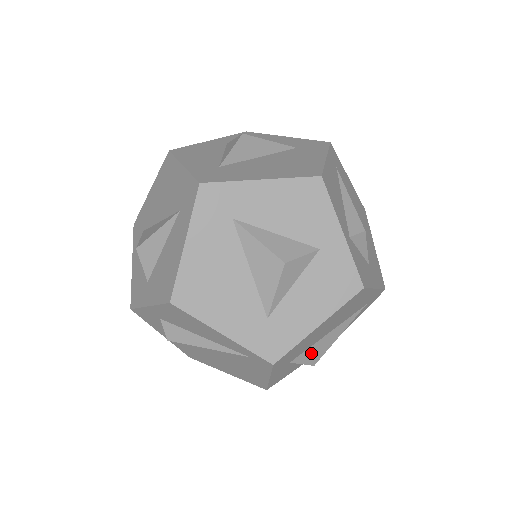
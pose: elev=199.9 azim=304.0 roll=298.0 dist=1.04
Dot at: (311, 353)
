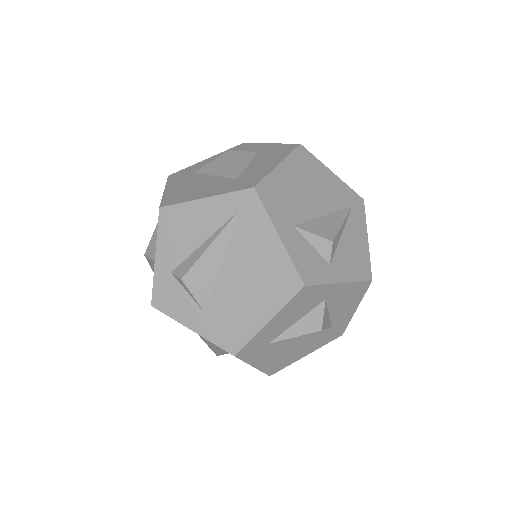
Dot at: (317, 227)
